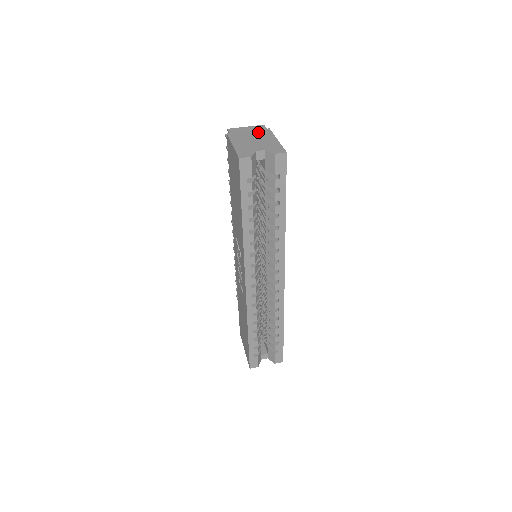
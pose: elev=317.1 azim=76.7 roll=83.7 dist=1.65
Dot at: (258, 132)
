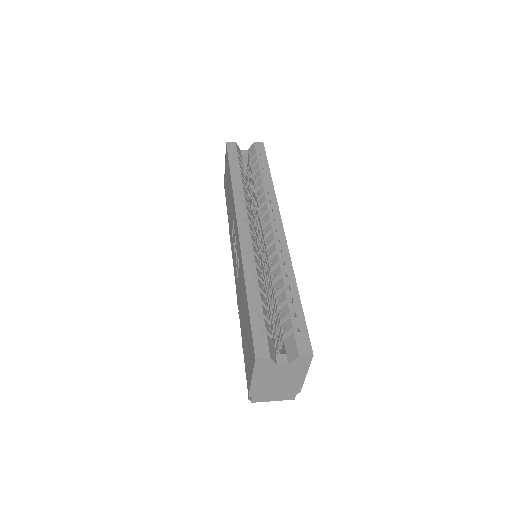
Dot at: occluded
